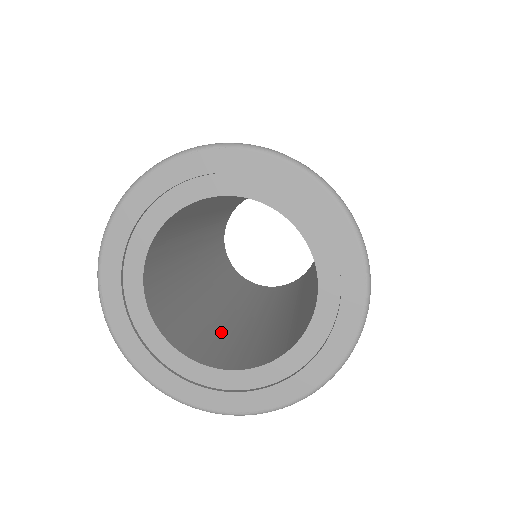
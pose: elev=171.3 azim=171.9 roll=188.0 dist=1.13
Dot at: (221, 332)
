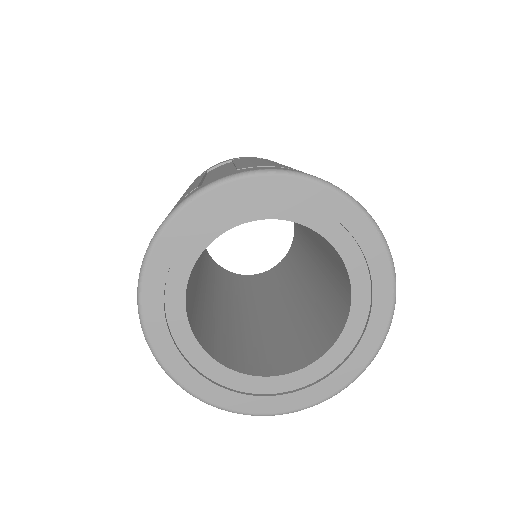
Dot at: (273, 336)
